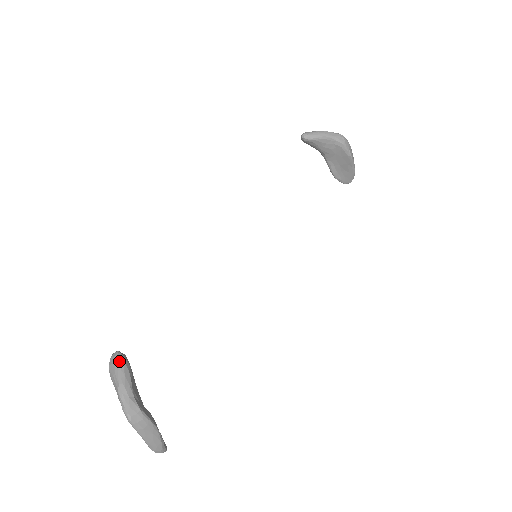
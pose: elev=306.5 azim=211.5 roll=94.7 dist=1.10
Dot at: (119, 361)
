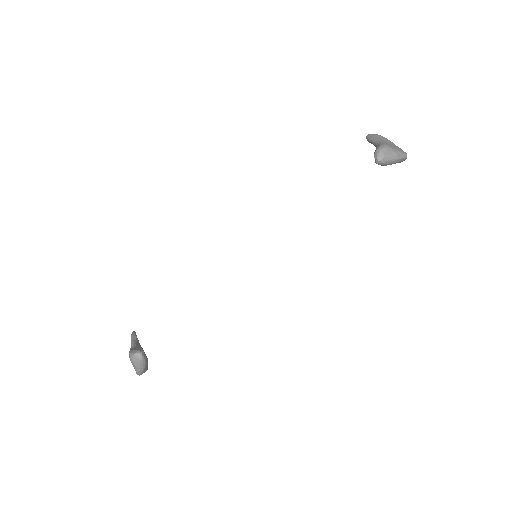
Dot at: (143, 363)
